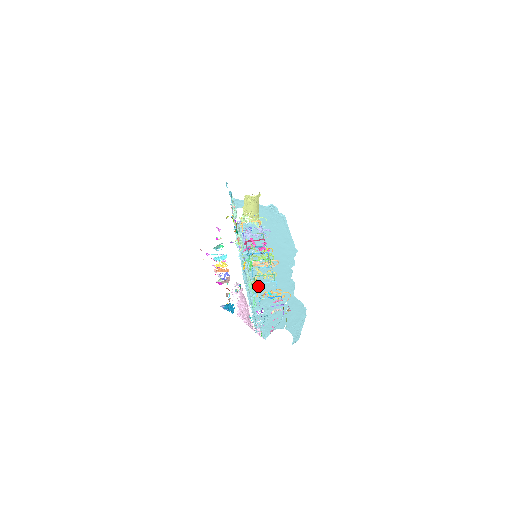
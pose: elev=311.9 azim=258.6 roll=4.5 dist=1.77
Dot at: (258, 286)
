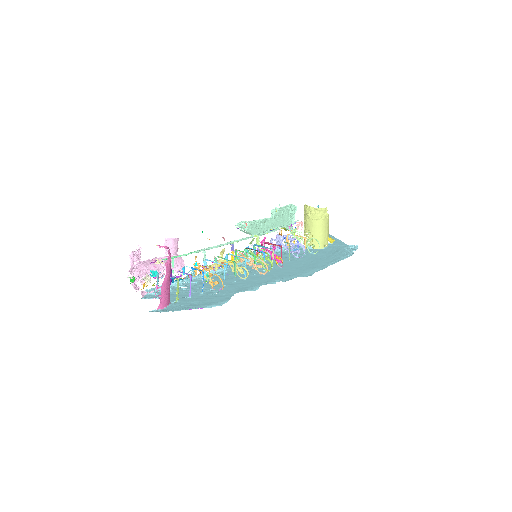
Dot at: (221, 276)
